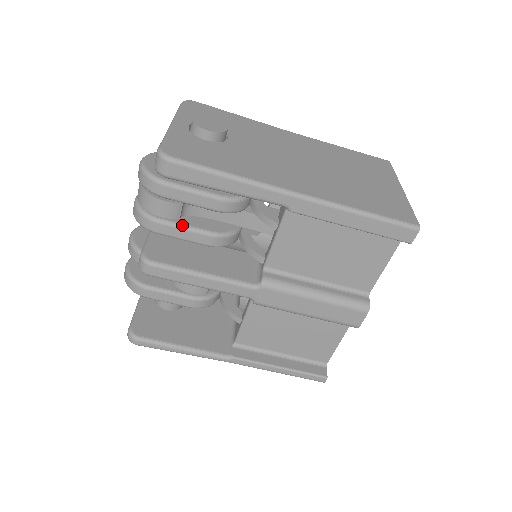
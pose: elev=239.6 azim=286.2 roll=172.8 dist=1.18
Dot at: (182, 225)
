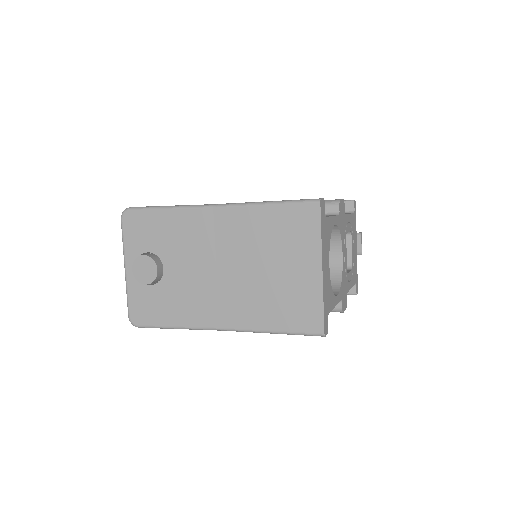
Dot at: occluded
